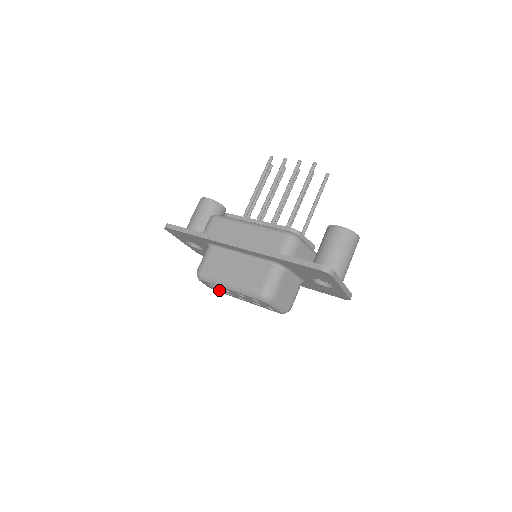
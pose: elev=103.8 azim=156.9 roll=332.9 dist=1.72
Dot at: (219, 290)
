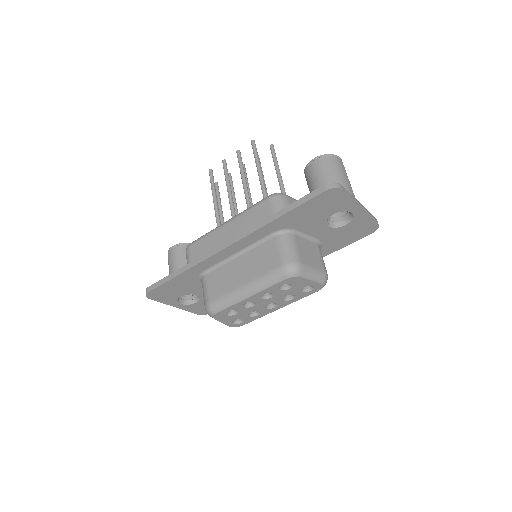
Dot at: (242, 318)
